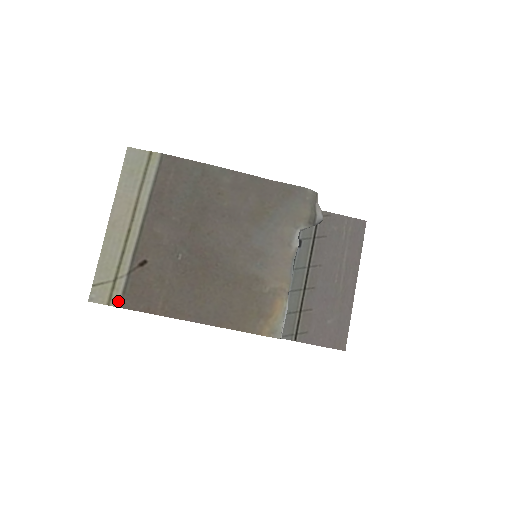
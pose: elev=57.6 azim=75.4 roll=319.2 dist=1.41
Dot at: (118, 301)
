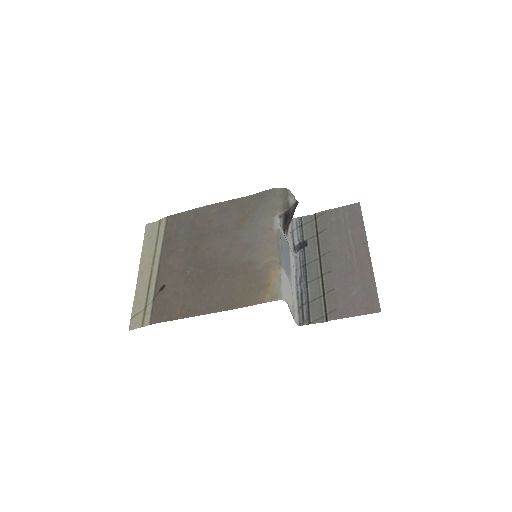
Dot at: (148, 321)
